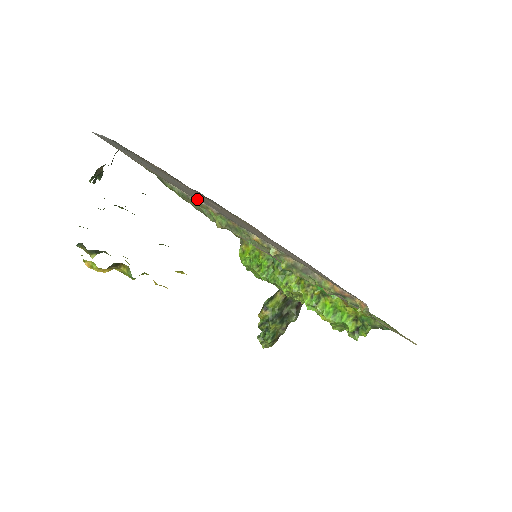
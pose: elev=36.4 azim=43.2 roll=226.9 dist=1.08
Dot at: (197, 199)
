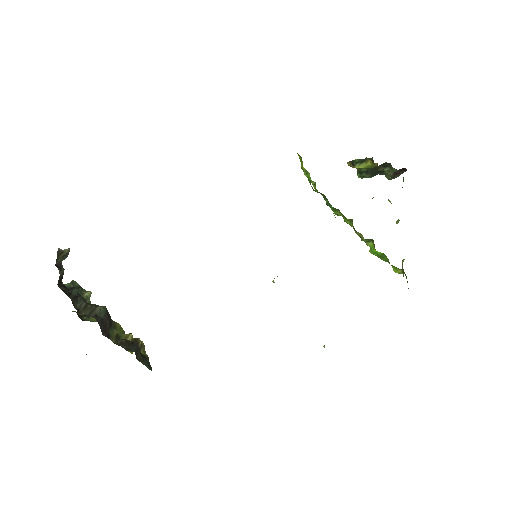
Dot at: occluded
